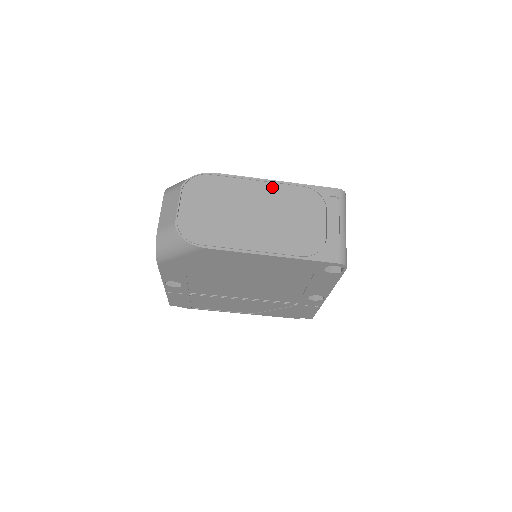
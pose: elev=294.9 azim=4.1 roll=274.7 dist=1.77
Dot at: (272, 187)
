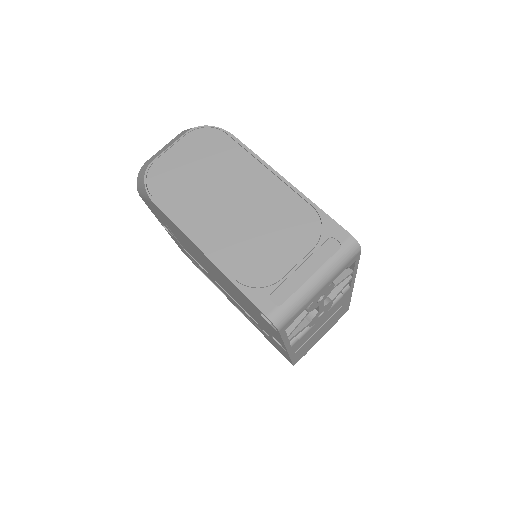
Dot at: (276, 185)
